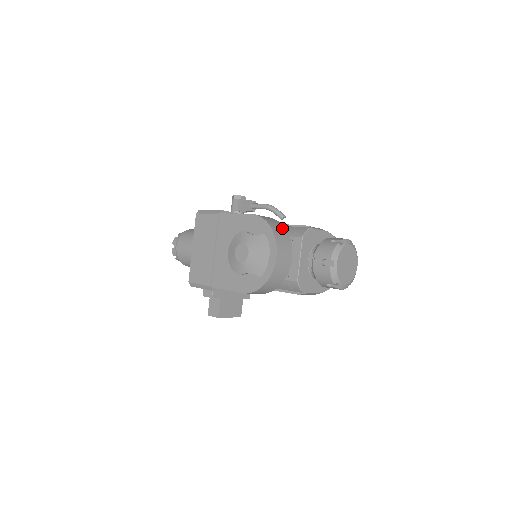
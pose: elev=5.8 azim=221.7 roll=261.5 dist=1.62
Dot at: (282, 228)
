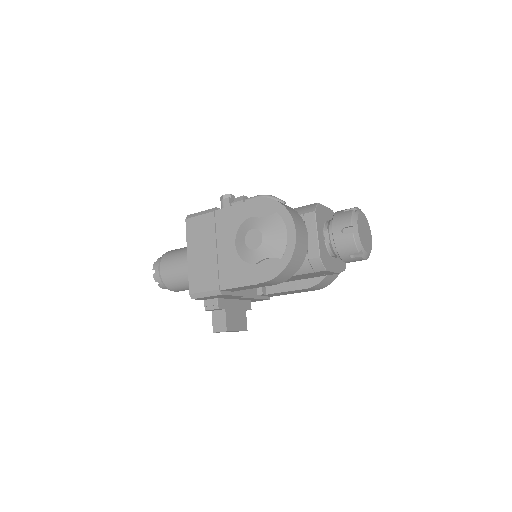
Dot at: (290, 207)
